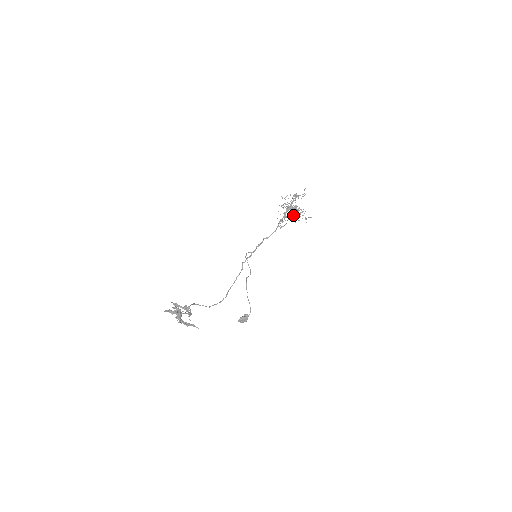
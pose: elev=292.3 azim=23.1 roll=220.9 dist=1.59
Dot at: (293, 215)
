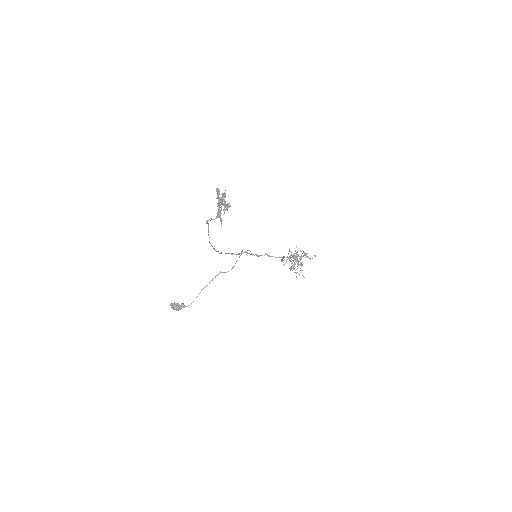
Dot at: (296, 262)
